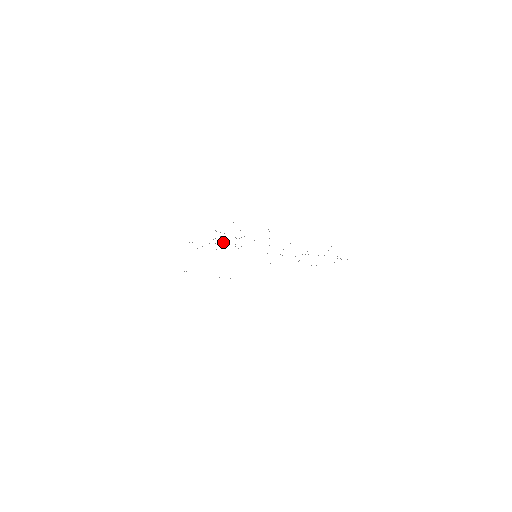
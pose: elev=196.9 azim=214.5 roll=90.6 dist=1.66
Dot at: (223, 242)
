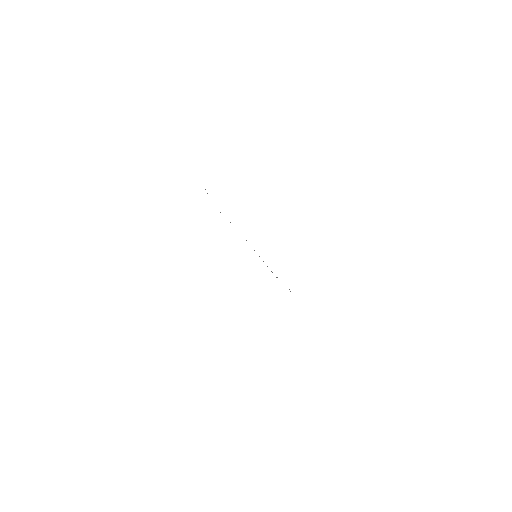
Dot at: occluded
